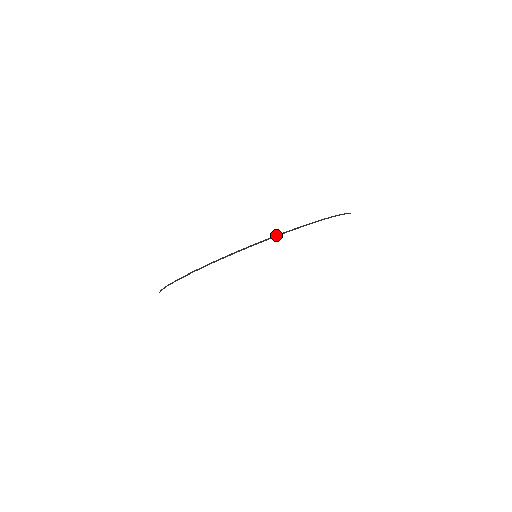
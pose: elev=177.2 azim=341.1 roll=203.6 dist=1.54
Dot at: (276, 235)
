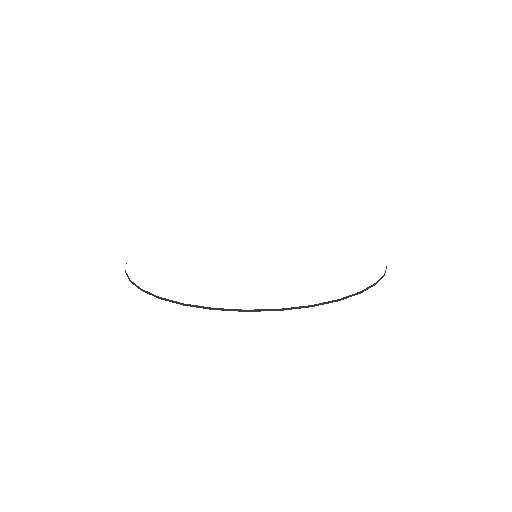
Dot at: (153, 294)
